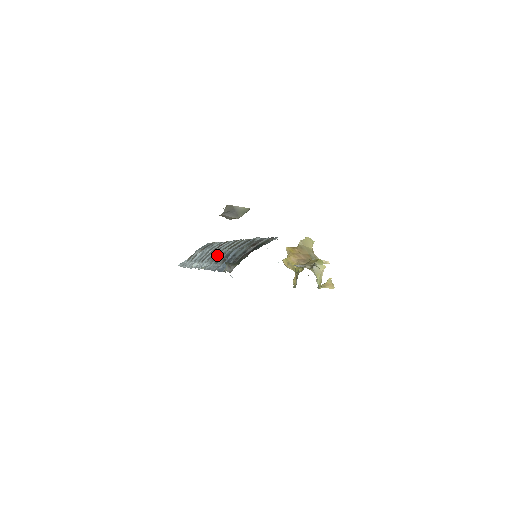
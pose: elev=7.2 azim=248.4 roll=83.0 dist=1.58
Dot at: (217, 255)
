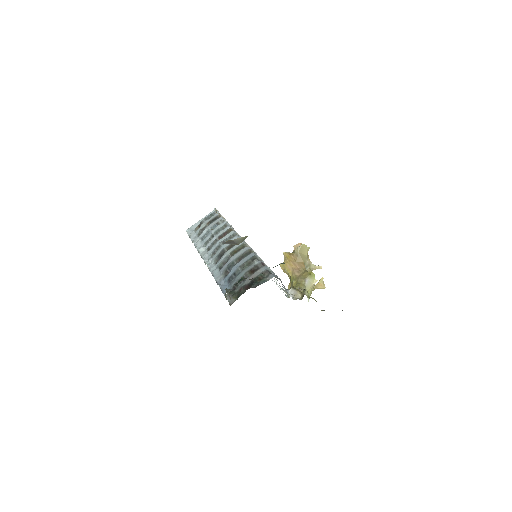
Dot at: (220, 255)
